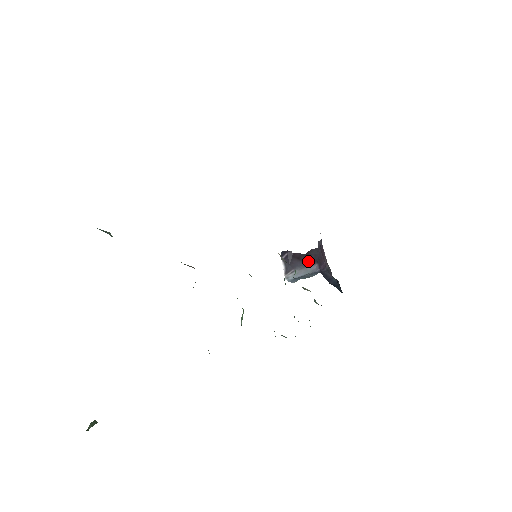
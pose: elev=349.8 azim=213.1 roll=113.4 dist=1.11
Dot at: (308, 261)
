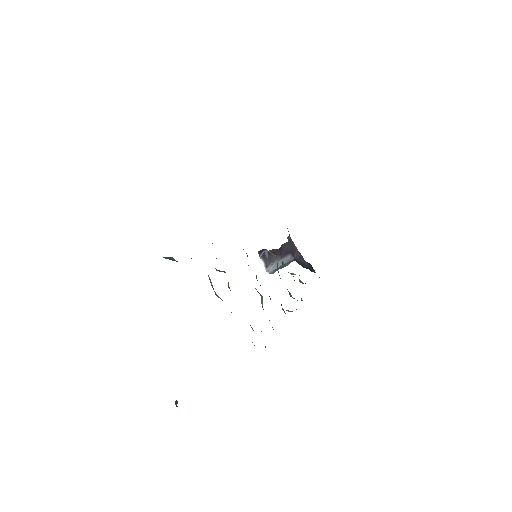
Dot at: (282, 254)
